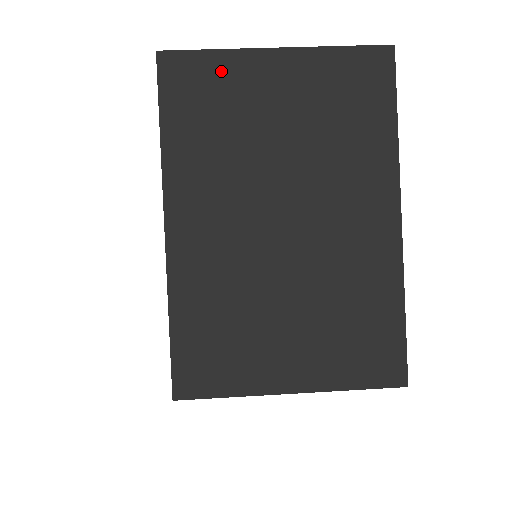
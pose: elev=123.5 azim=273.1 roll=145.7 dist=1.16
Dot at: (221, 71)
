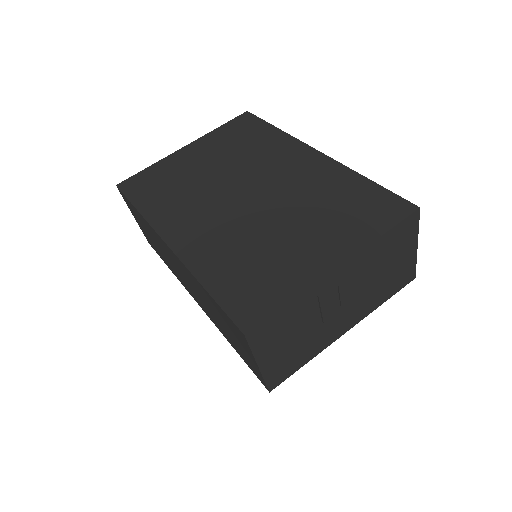
Dot at: (159, 170)
